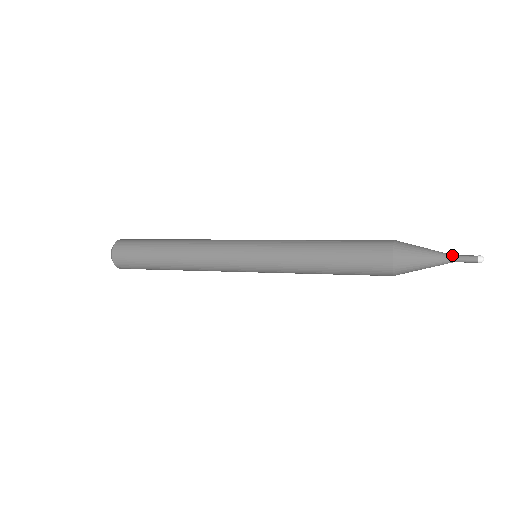
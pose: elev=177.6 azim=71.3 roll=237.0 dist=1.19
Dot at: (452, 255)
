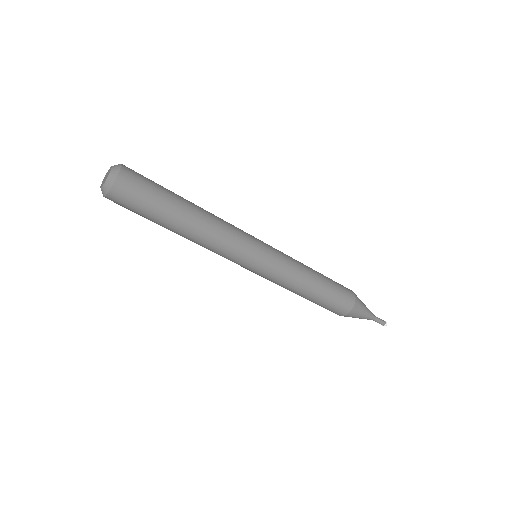
Dot at: (373, 315)
